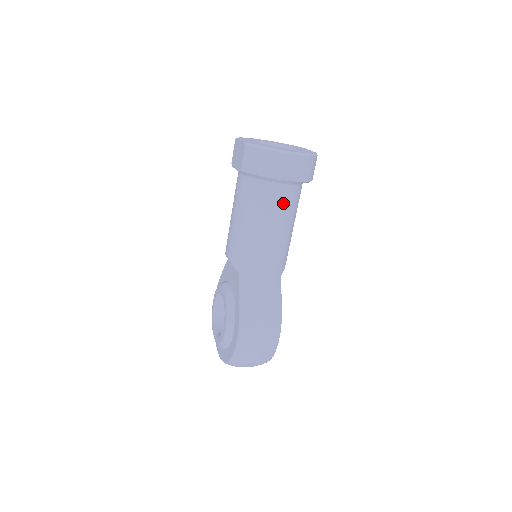
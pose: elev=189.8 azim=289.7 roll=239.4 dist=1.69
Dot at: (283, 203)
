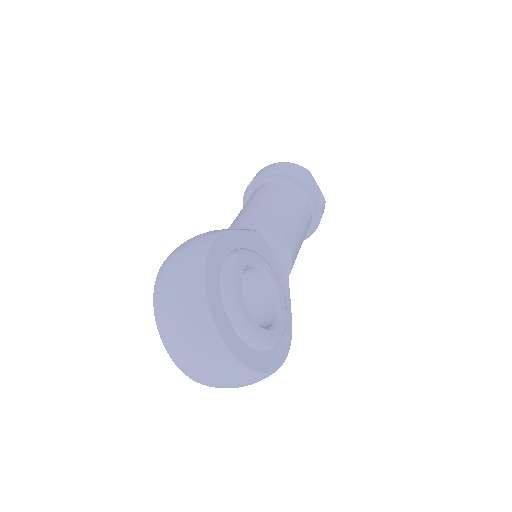
Dot at: (264, 190)
